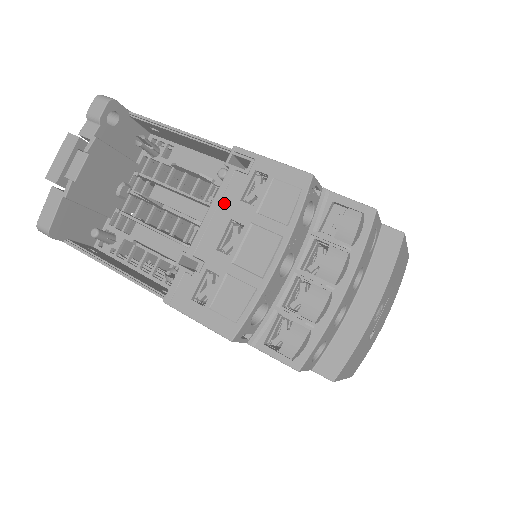
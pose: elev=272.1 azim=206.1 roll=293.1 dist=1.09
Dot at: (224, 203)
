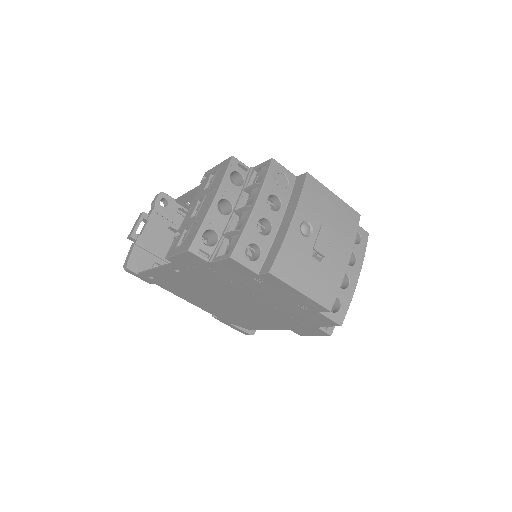
Dot at: (197, 197)
